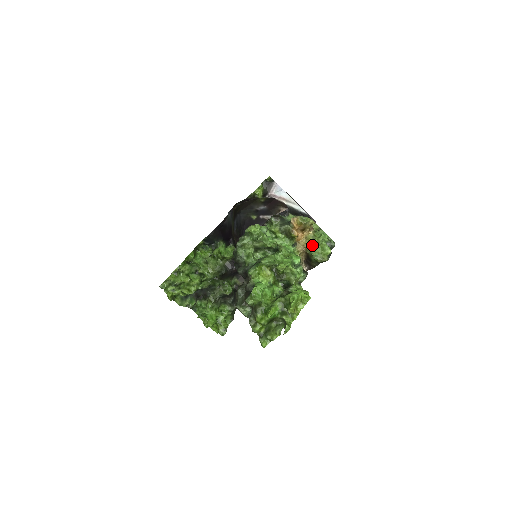
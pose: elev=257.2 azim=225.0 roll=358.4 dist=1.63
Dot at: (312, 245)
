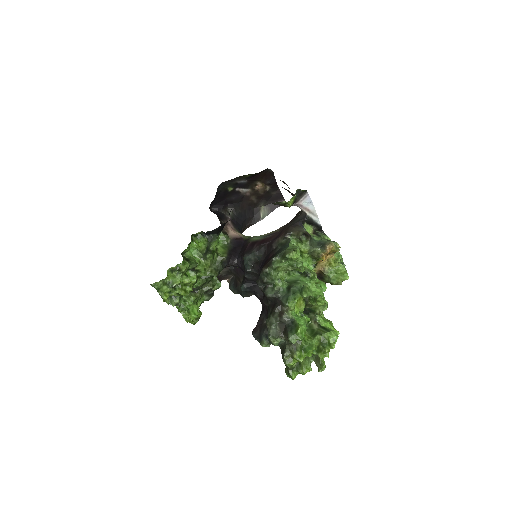
Dot at: (331, 268)
